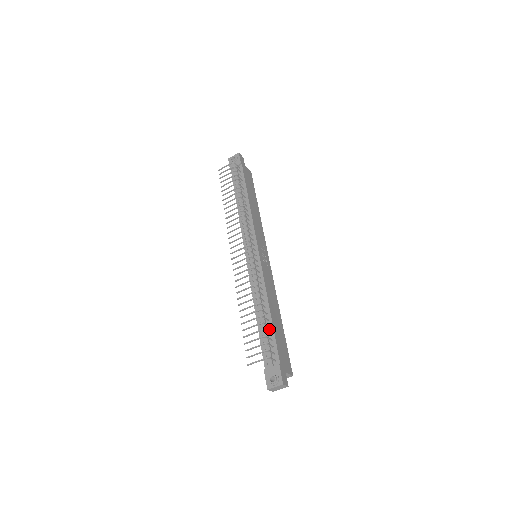
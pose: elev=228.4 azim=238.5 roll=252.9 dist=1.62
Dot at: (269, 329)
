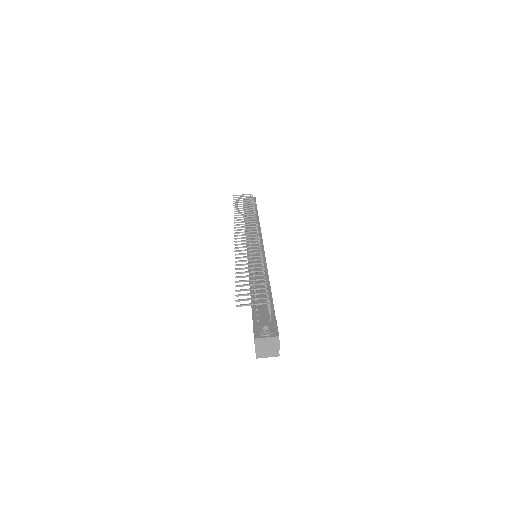
Dot at: (266, 295)
